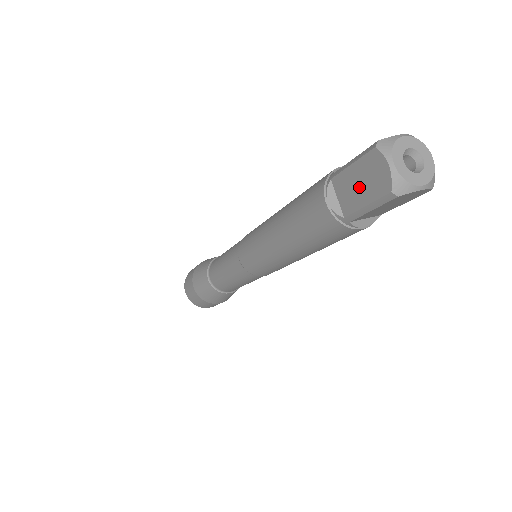
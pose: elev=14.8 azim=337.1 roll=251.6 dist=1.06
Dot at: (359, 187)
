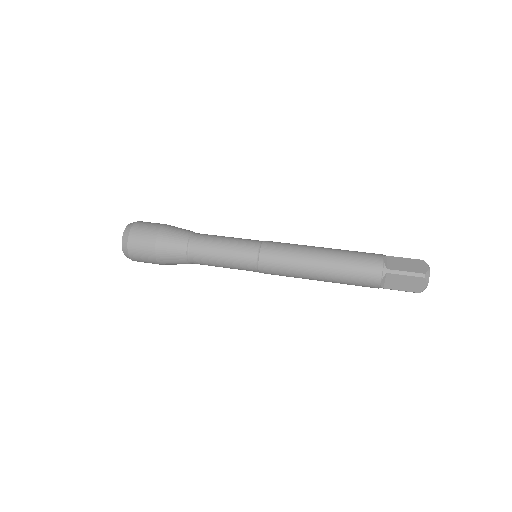
Dot at: (403, 284)
